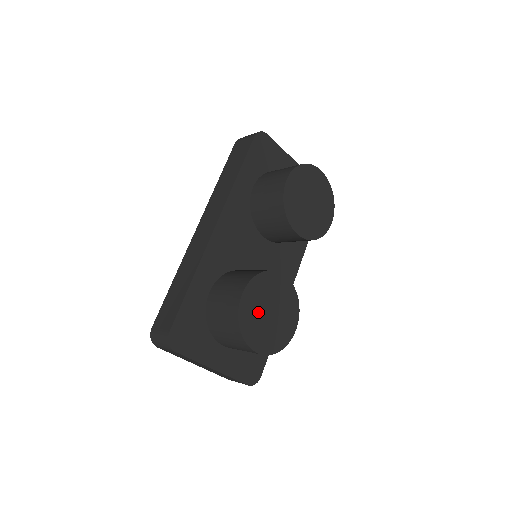
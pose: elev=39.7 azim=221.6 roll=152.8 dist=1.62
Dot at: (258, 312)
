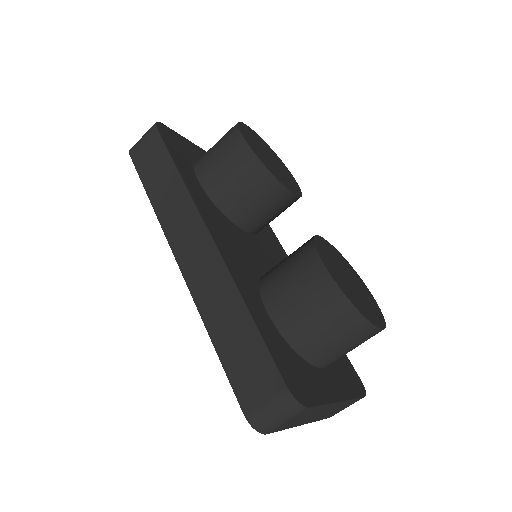
Dot at: (347, 285)
